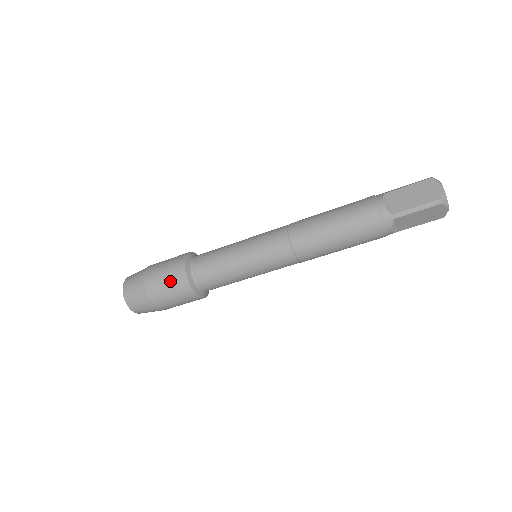
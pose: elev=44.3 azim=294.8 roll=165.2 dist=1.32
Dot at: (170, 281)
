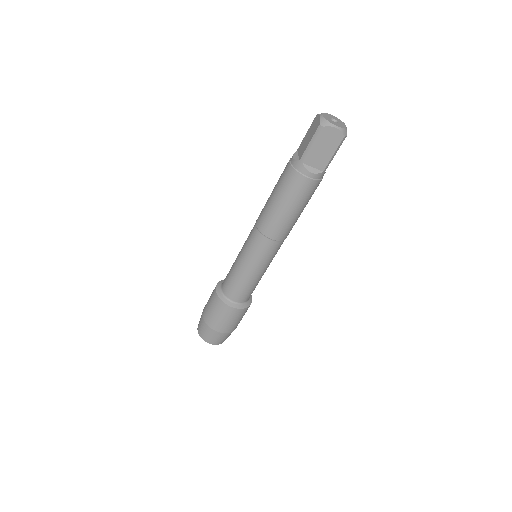
Dot at: (212, 305)
